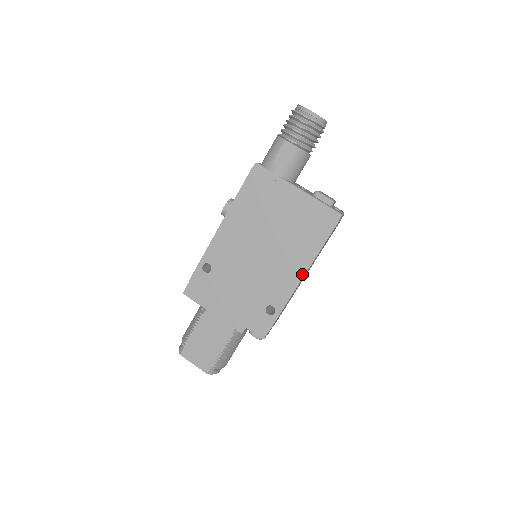
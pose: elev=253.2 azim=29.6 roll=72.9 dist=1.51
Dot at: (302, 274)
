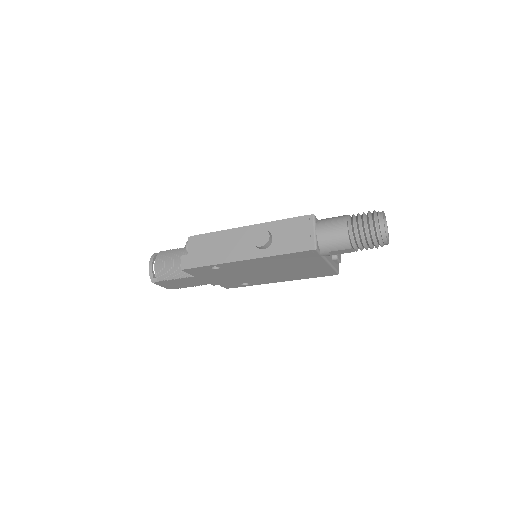
Dot at: (284, 281)
